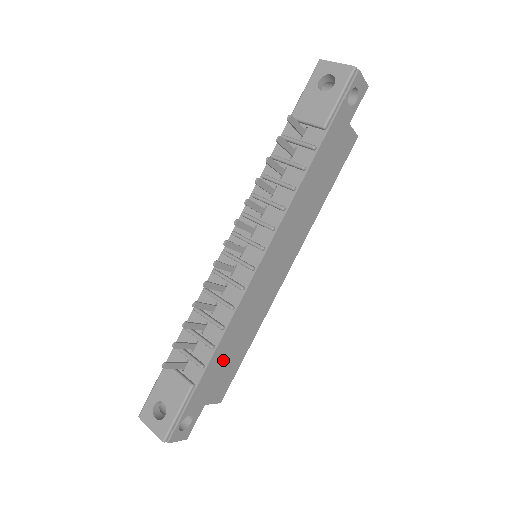
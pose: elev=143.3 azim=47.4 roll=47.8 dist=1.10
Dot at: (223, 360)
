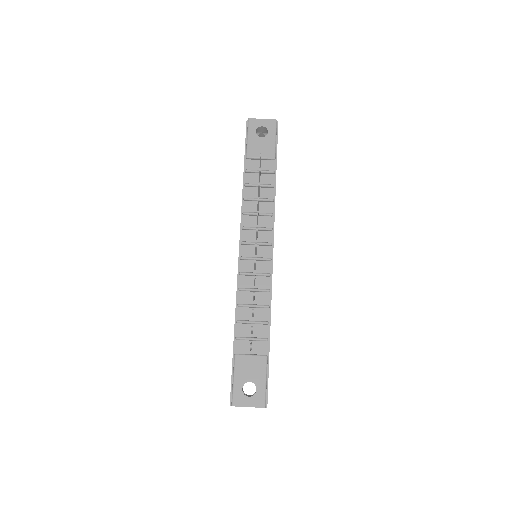
Dot at: occluded
